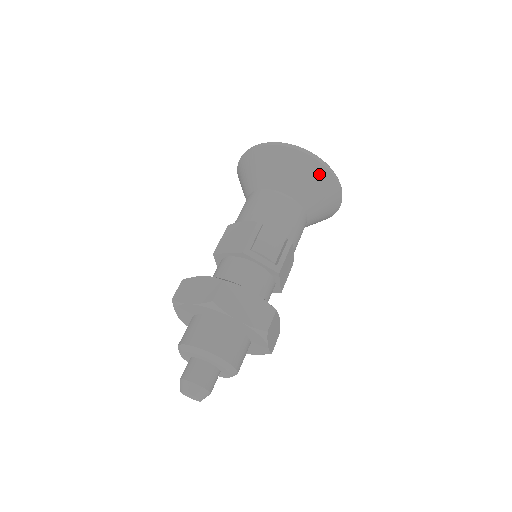
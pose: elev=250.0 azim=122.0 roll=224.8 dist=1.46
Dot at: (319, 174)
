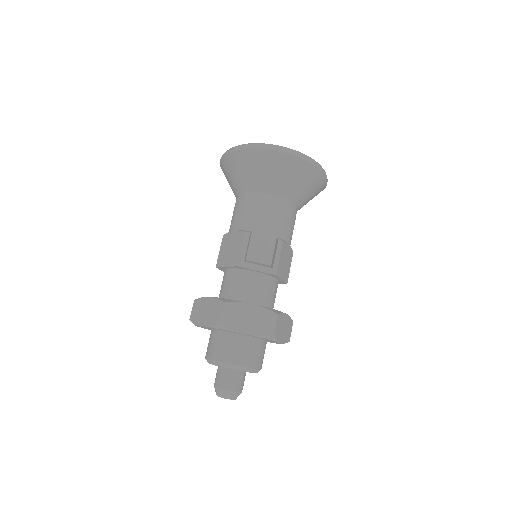
Dot at: (294, 166)
